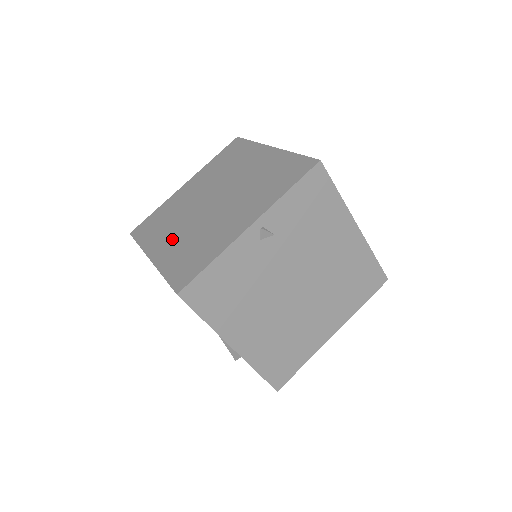
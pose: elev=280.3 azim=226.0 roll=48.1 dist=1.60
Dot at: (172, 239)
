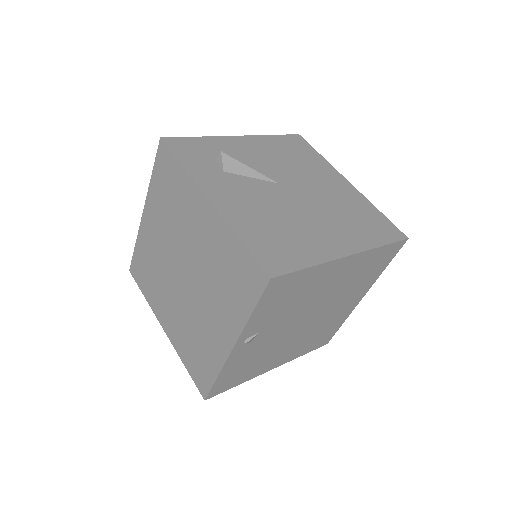
Dot at: (170, 314)
